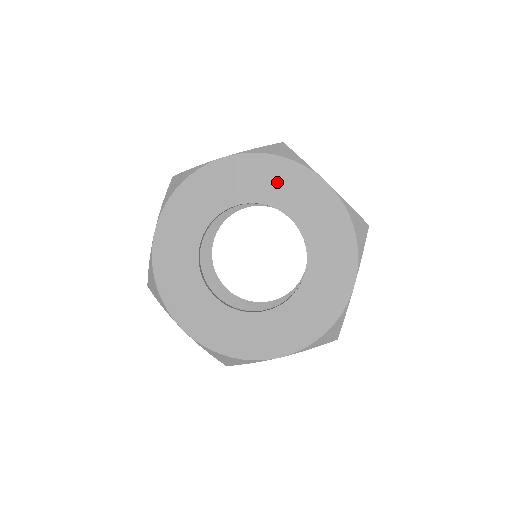
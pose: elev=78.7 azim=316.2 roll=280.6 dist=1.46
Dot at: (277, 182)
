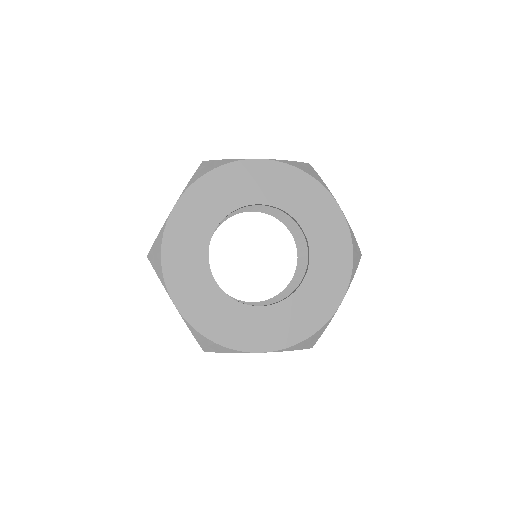
Dot at: (299, 195)
